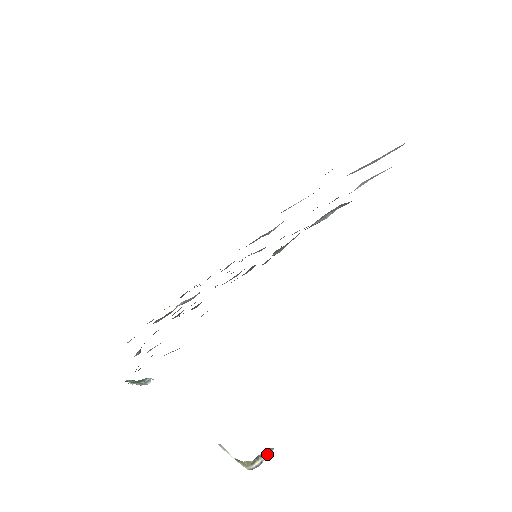
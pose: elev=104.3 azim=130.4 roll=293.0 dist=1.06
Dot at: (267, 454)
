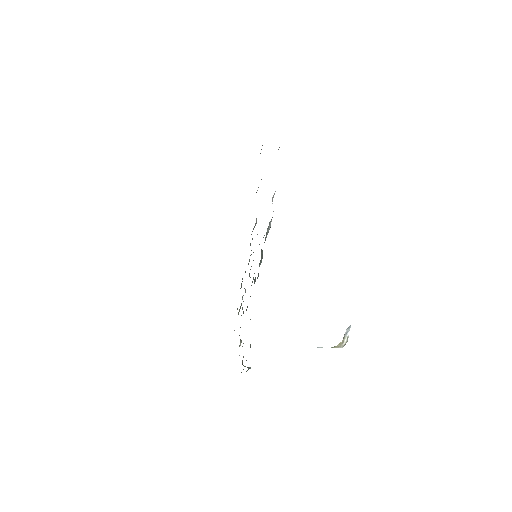
Dot at: (348, 332)
